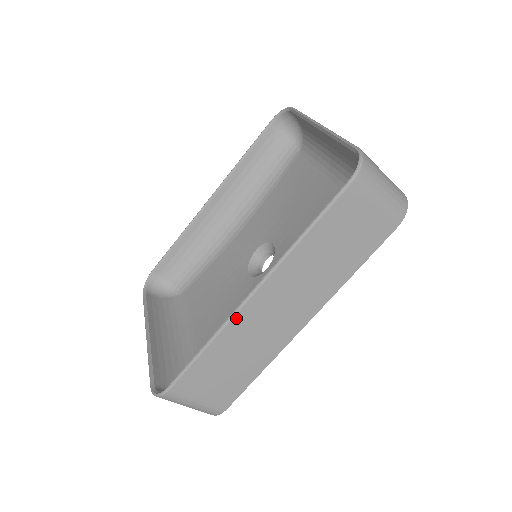
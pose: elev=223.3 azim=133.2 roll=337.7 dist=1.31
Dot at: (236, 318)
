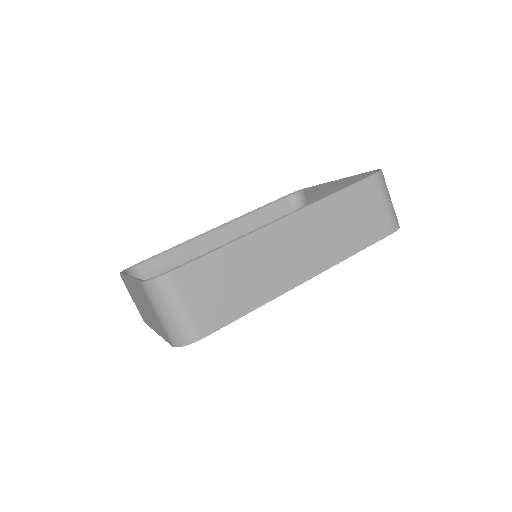
Dot at: (262, 233)
